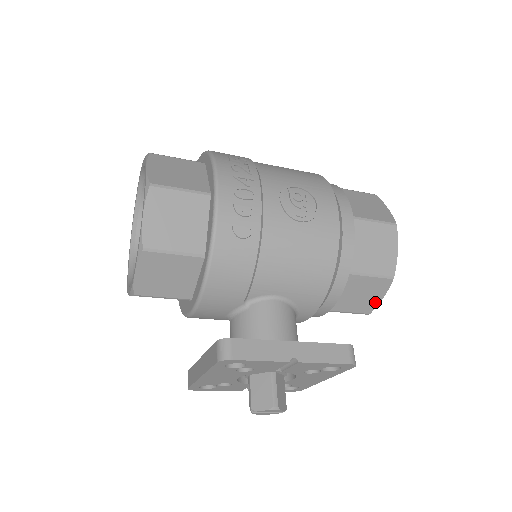
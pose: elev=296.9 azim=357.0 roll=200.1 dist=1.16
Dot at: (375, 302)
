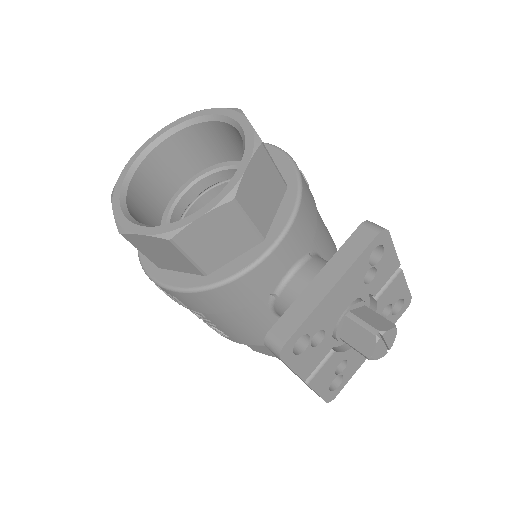
Dot at: occluded
